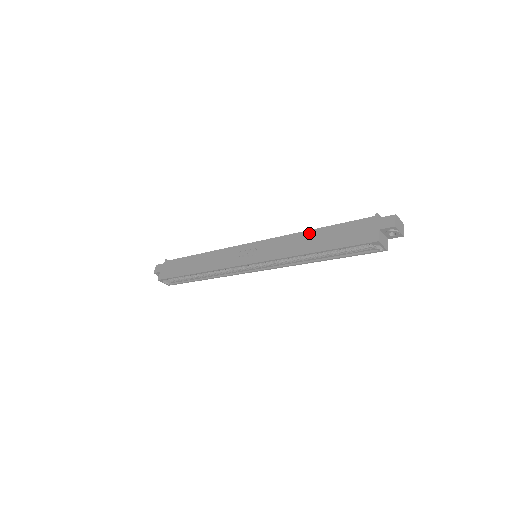
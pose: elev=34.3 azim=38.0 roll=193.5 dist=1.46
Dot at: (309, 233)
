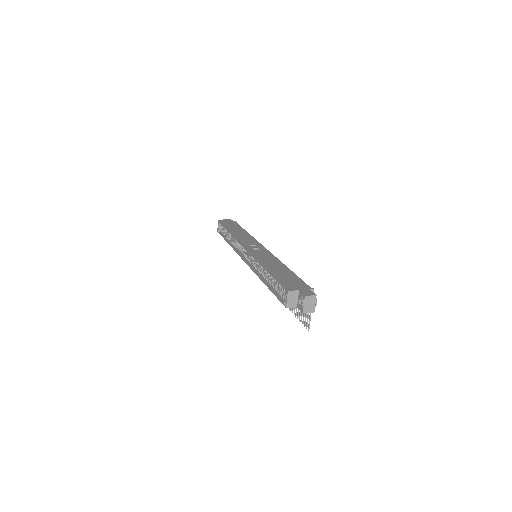
Dot at: (283, 265)
